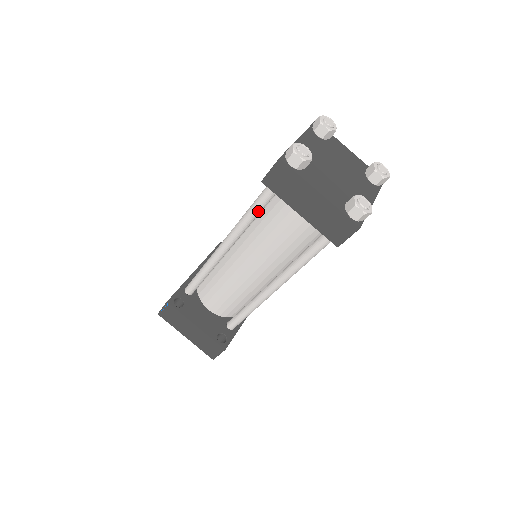
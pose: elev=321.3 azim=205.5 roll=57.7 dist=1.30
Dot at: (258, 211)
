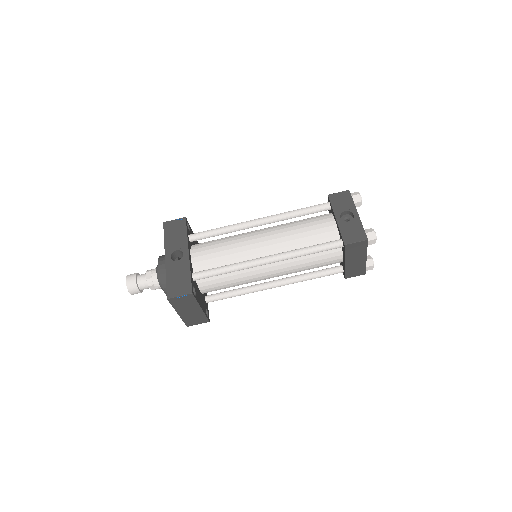
Dot at: (318, 252)
